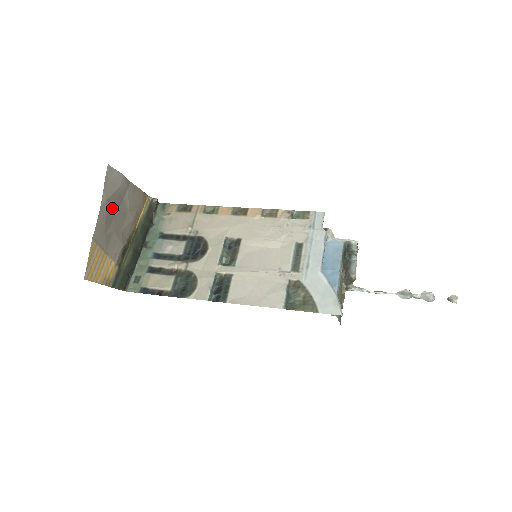
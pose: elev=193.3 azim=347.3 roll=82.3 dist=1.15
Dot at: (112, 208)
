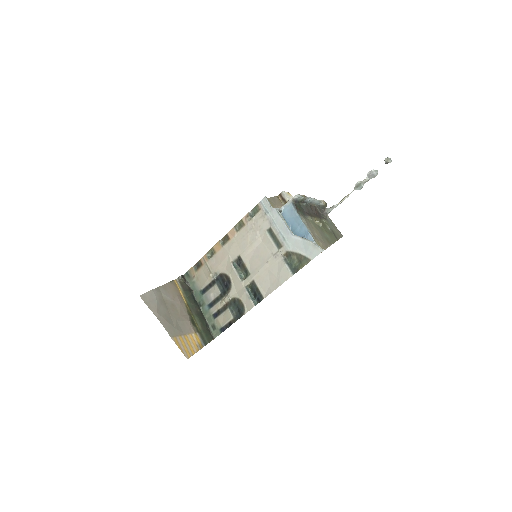
Dot at: (164, 312)
